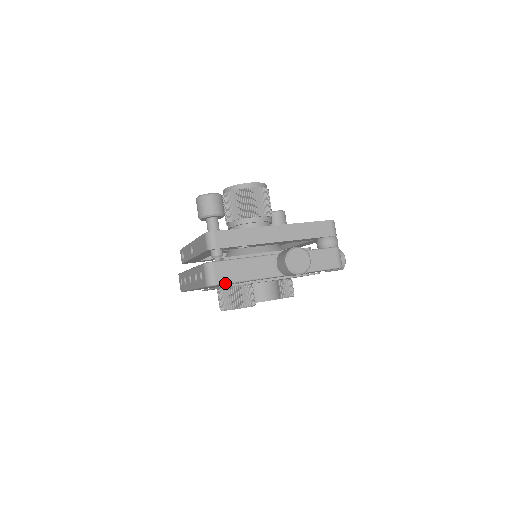
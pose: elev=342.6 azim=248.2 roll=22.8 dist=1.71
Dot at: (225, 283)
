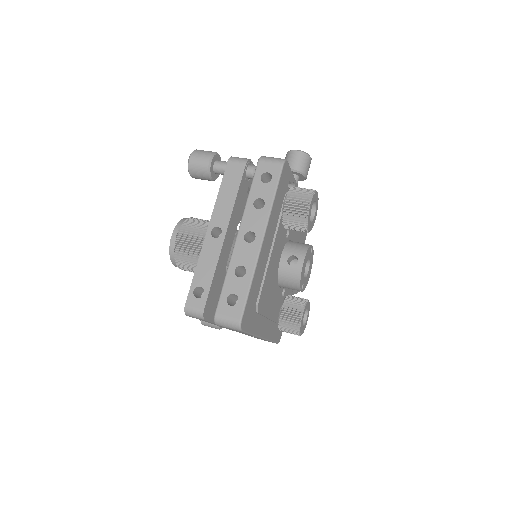
Dot at: (288, 165)
